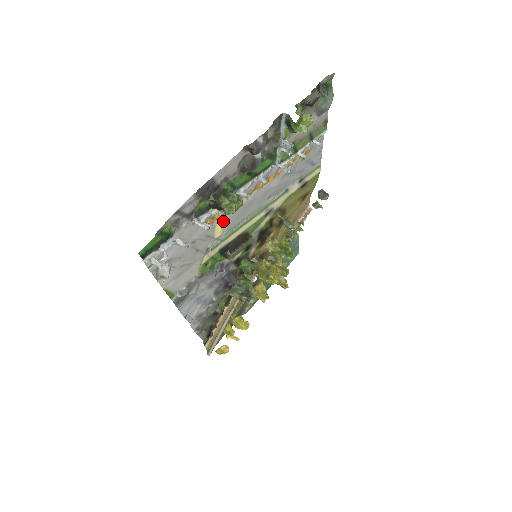
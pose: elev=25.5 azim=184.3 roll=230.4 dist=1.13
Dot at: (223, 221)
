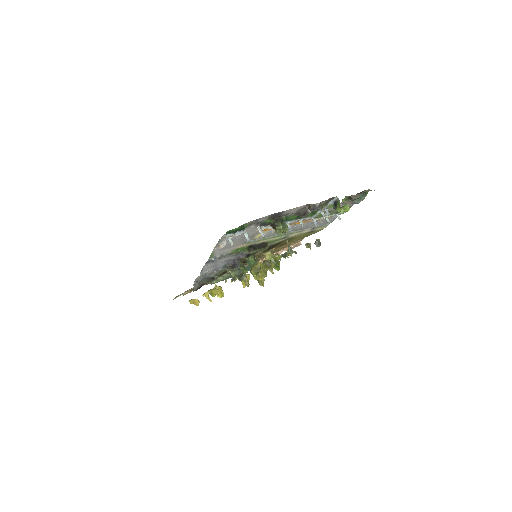
Dot at: (265, 232)
